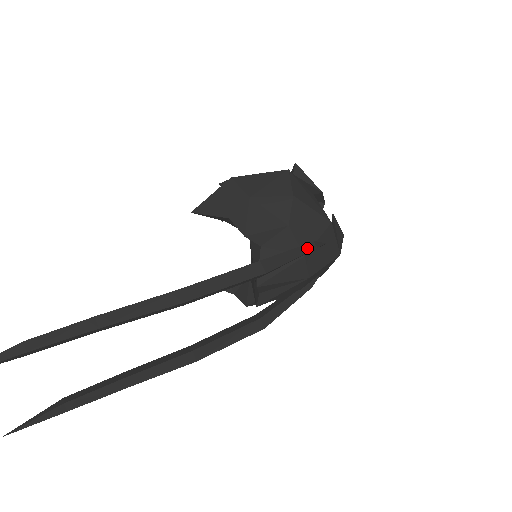
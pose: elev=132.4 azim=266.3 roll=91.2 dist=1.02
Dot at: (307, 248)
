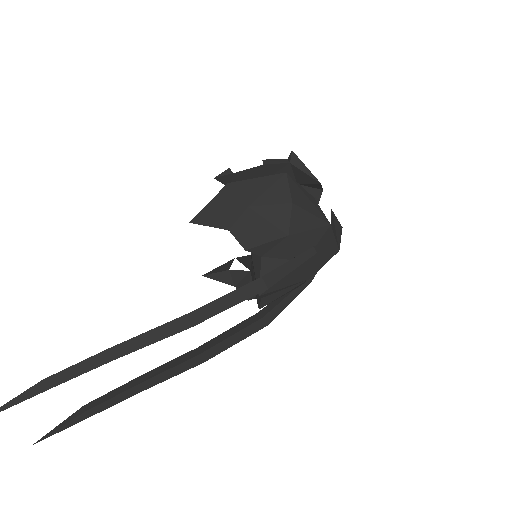
Dot at: (307, 255)
